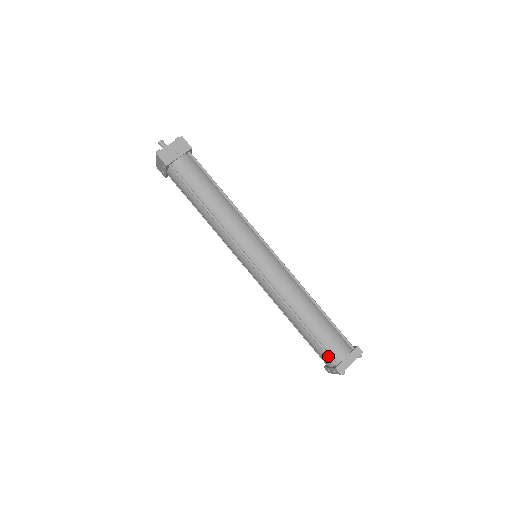
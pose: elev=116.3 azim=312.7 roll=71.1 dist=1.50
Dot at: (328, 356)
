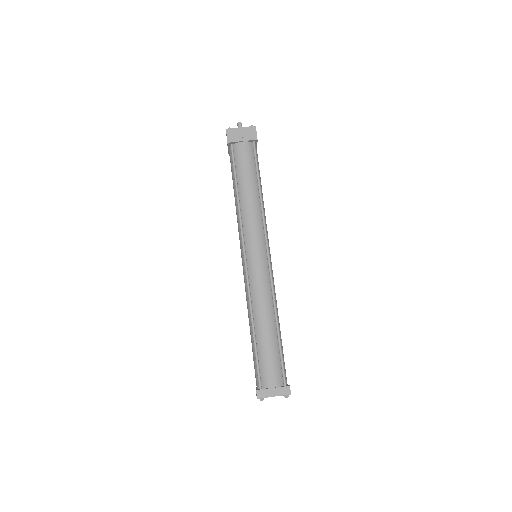
Dot at: (258, 376)
